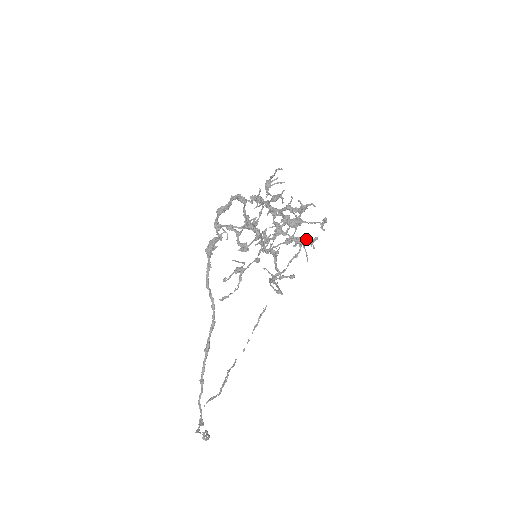
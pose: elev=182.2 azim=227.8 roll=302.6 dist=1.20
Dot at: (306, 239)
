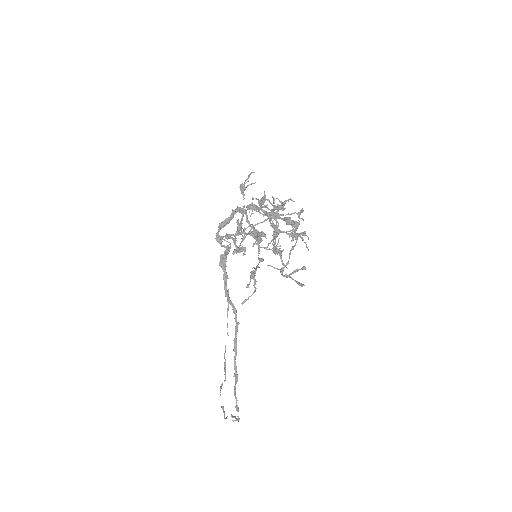
Dot at: (291, 230)
